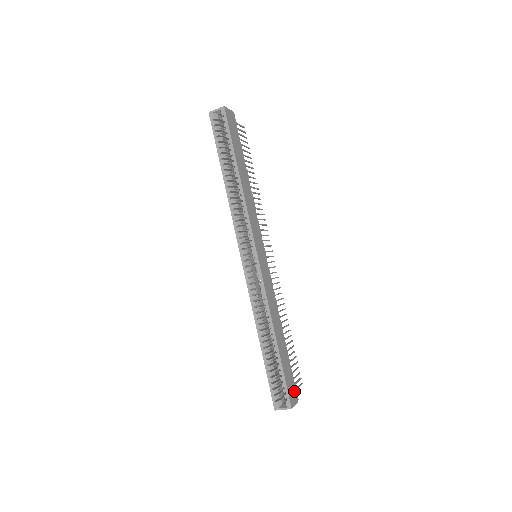
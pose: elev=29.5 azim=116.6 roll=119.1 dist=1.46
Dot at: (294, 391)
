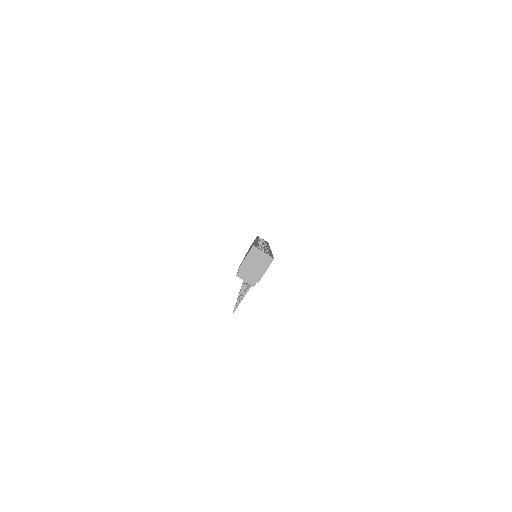
Dot at: occluded
